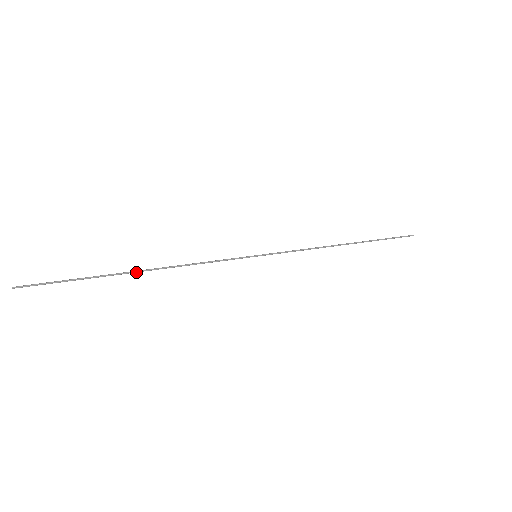
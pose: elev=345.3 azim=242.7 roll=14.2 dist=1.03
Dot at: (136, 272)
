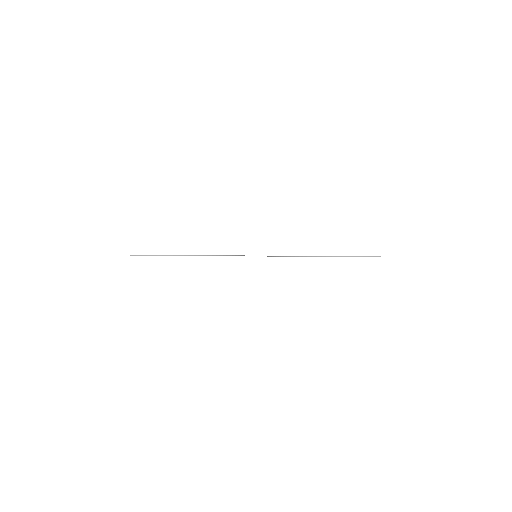
Dot at: occluded
